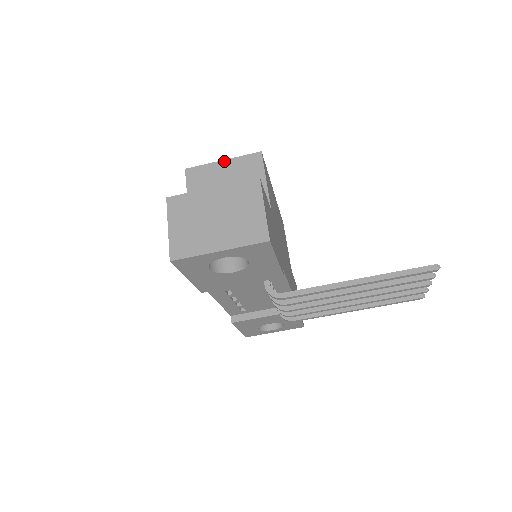
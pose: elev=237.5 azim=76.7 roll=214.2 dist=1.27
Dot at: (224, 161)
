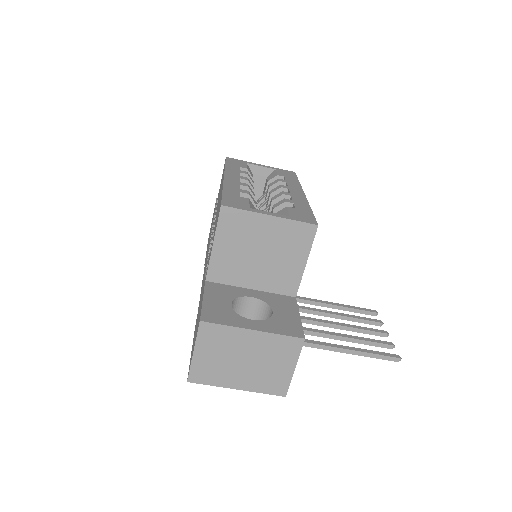
Dot at: (271, 218)
